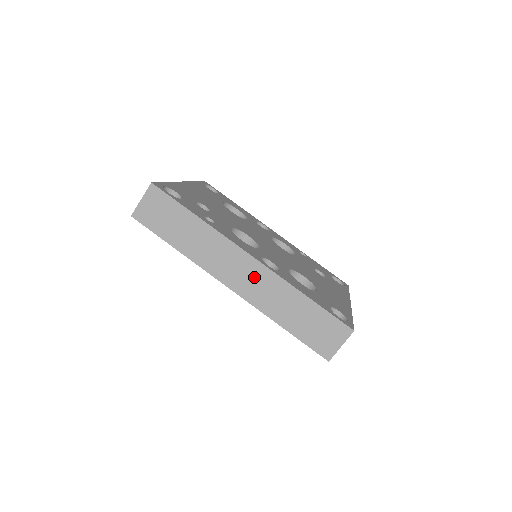
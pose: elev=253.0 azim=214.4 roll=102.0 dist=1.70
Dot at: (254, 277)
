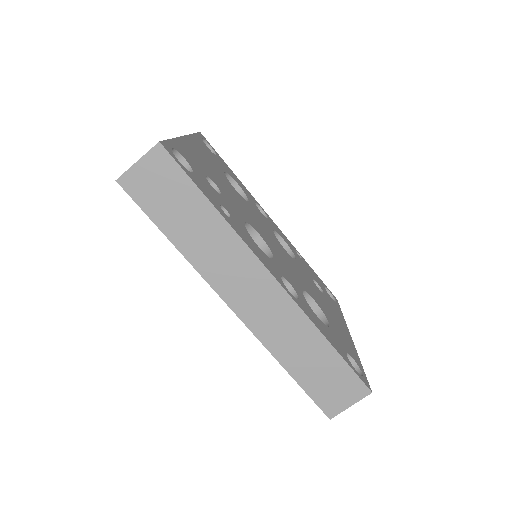
Dot at: (269, 304)
